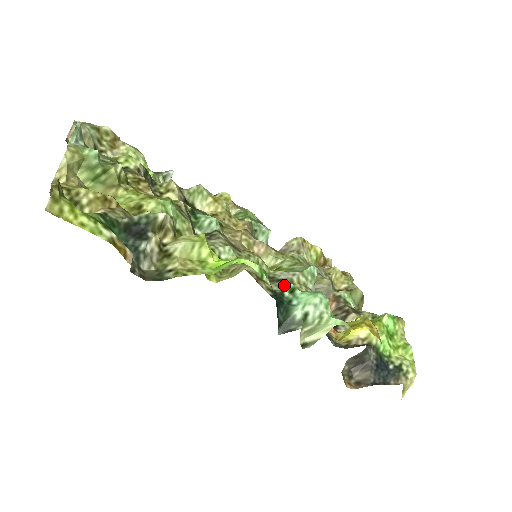
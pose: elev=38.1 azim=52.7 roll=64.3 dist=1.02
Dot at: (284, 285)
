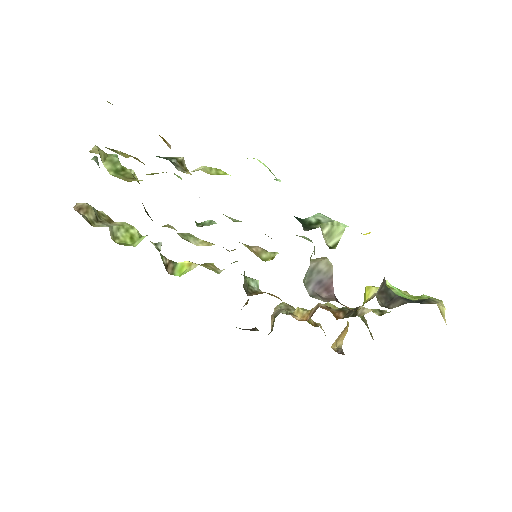
Dot at: occluded
